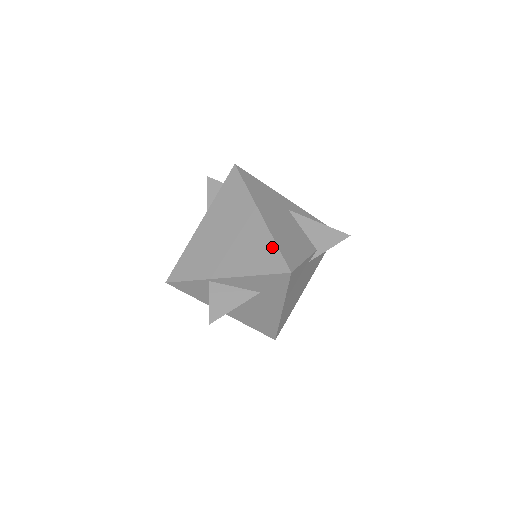
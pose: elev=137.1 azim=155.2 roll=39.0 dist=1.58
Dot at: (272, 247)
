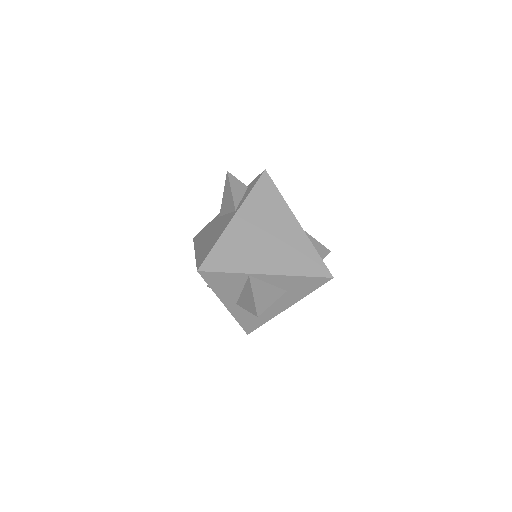
Dot at: (314, 253)
